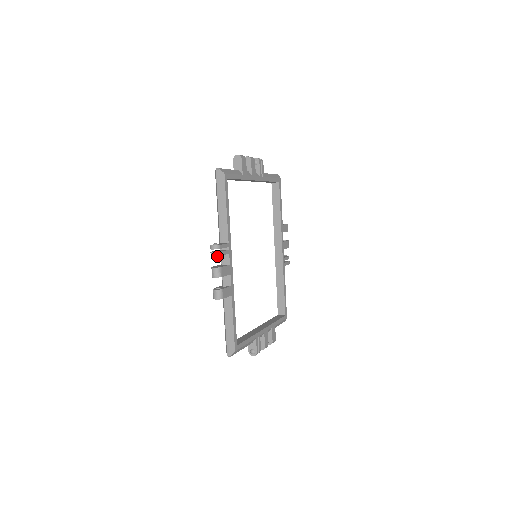
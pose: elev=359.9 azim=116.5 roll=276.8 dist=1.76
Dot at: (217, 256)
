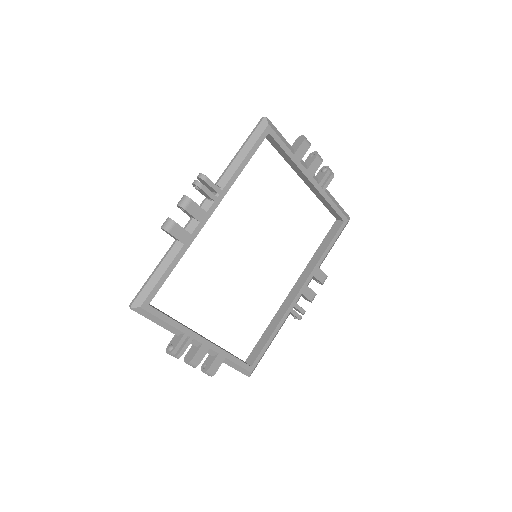
Dot at: (197, 187)
